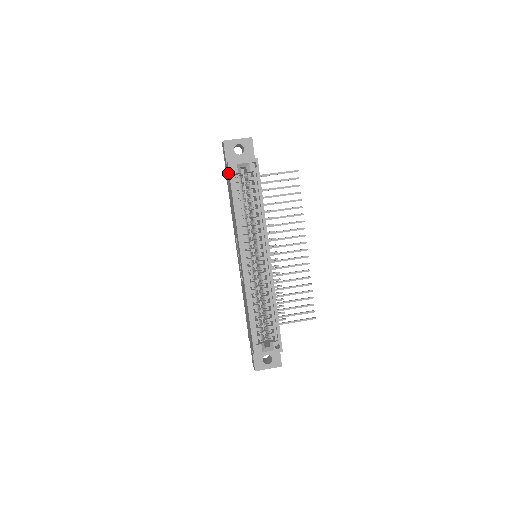
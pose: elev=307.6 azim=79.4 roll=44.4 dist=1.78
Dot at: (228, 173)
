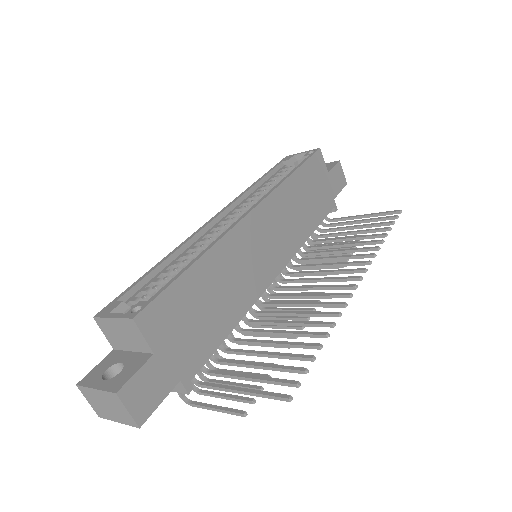
Dot at: occluded
